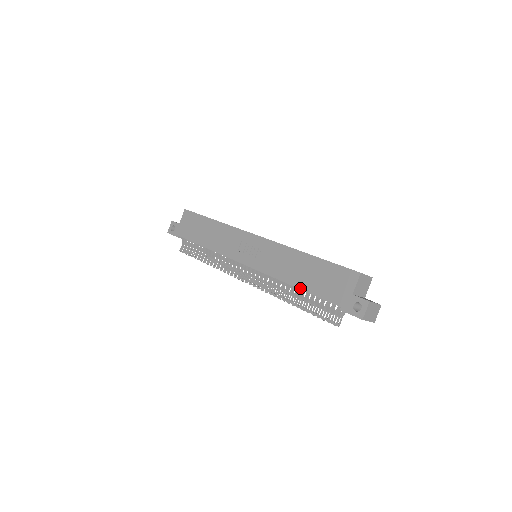
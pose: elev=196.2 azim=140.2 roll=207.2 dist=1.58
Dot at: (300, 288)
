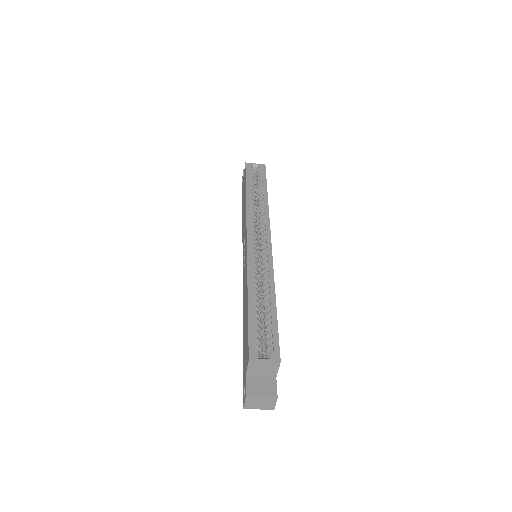
Dot at: (243, 328)
